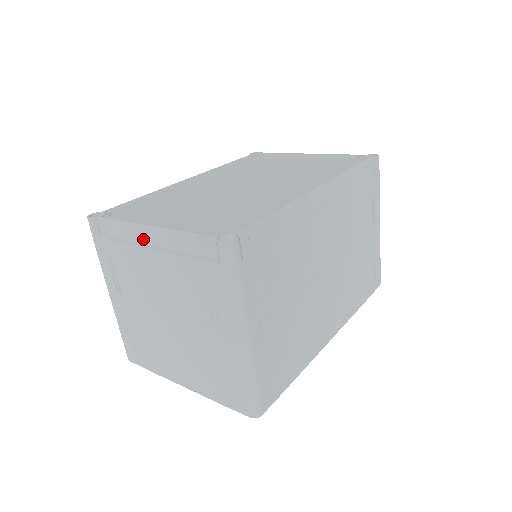
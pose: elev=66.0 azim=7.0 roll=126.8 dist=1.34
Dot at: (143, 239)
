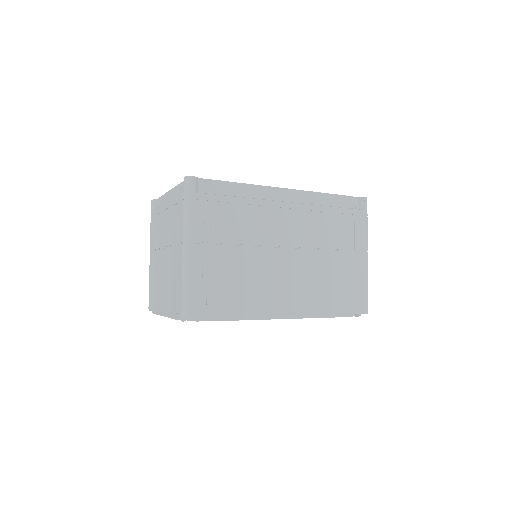
Dot at: (166, 201)
